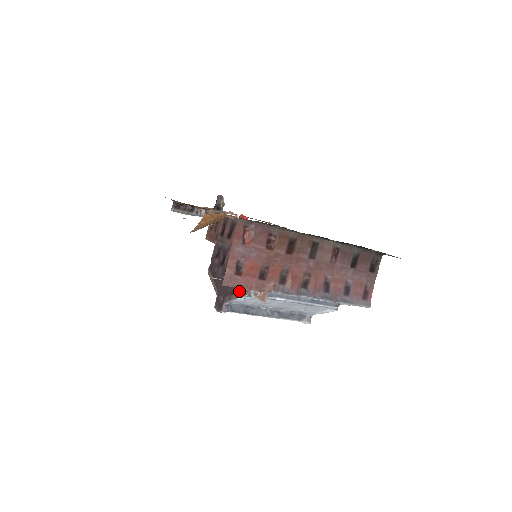
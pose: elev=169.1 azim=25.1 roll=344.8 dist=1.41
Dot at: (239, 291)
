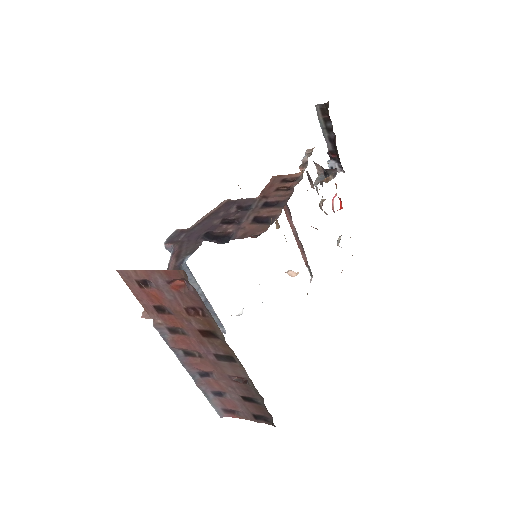
Dot at: (173, 266)
